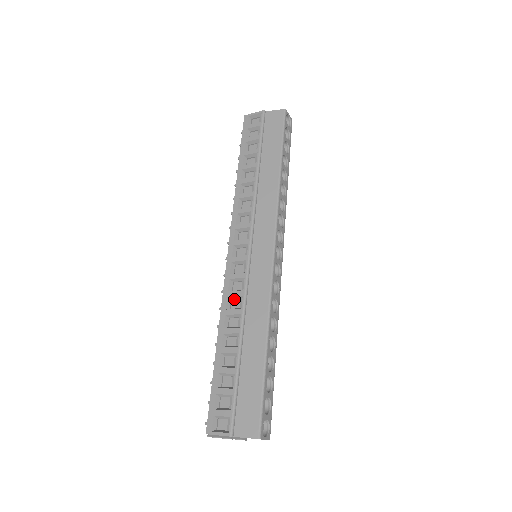
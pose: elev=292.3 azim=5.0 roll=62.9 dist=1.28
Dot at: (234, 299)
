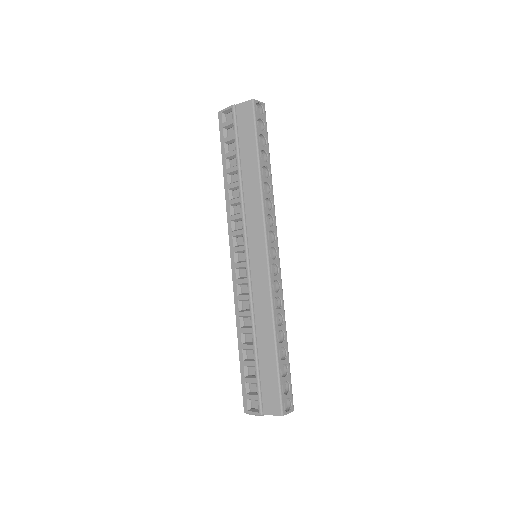
Dot at: (244, 301)
